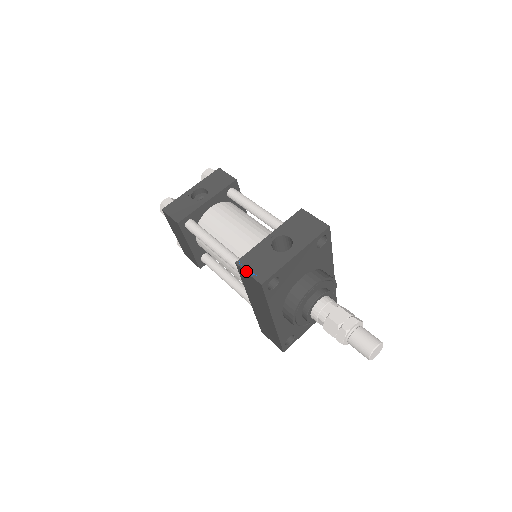
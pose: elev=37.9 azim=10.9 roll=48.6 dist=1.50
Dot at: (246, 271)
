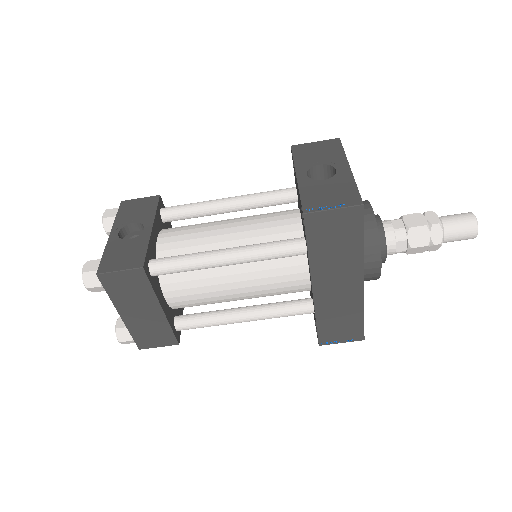
Dot at: (328, 209)
